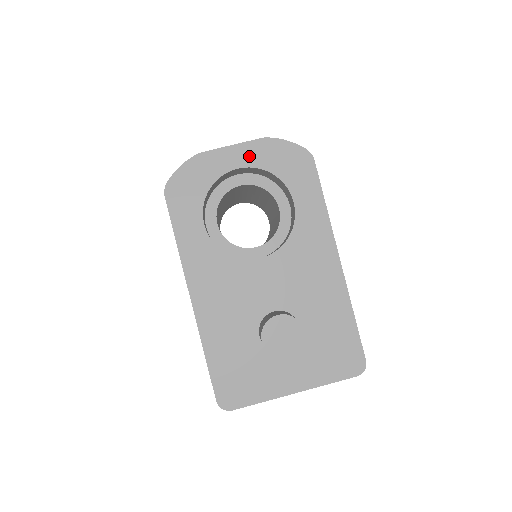
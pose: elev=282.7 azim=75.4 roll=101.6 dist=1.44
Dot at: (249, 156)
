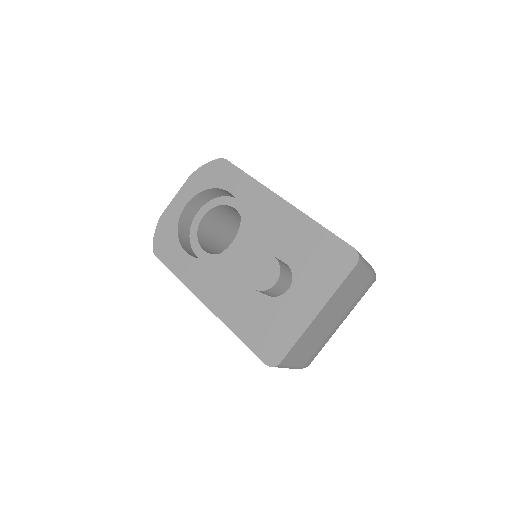
Dot at: (188, 192)
